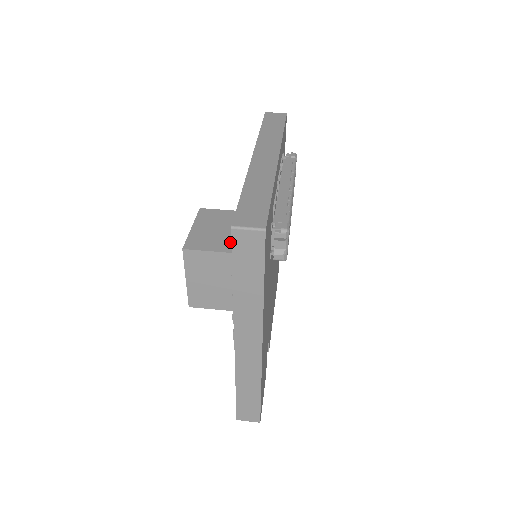
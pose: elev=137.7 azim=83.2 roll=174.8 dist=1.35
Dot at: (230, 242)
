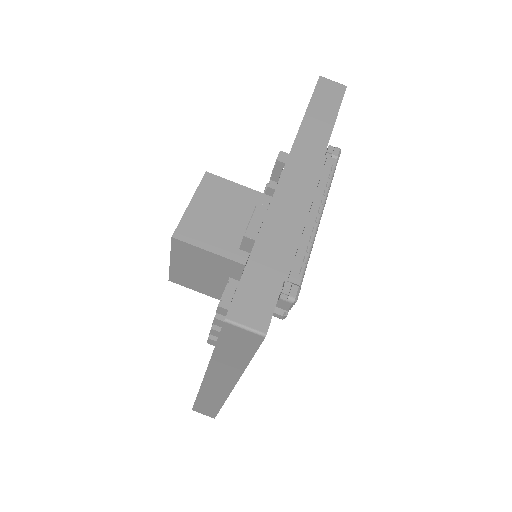
Dot at: (230, 240)
